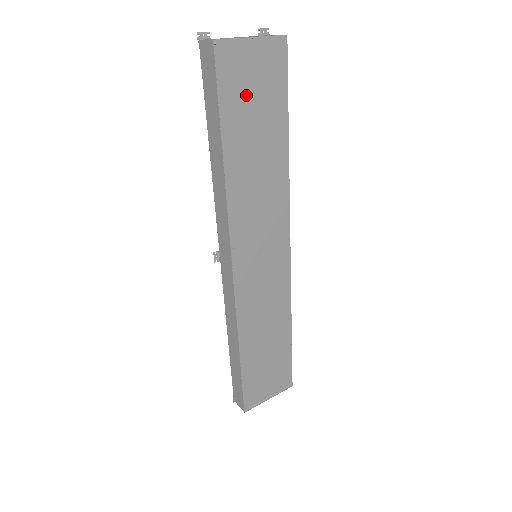
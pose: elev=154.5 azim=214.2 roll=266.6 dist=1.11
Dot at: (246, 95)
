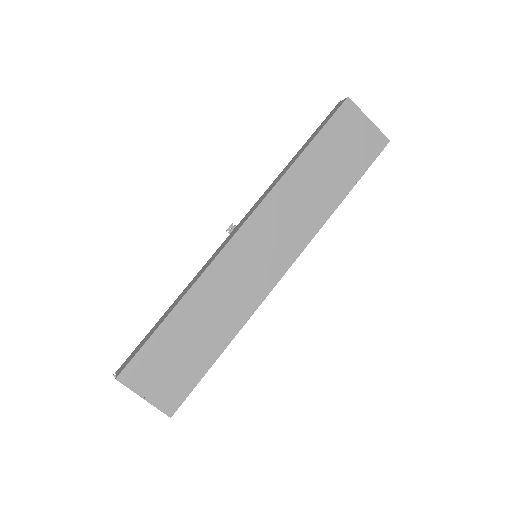
Dot at: (342, 142)
